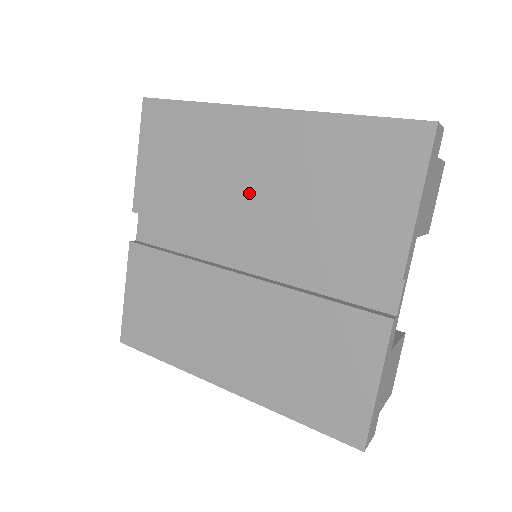
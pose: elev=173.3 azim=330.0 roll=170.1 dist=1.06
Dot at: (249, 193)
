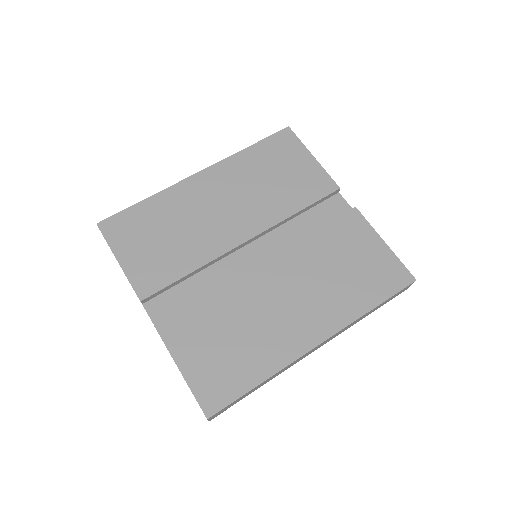
Dot at: (226, 216)
